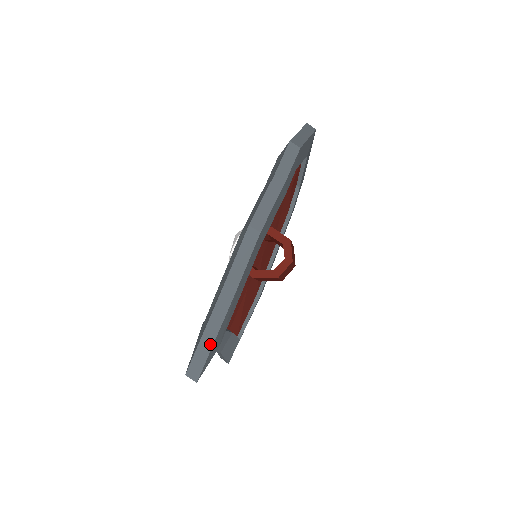
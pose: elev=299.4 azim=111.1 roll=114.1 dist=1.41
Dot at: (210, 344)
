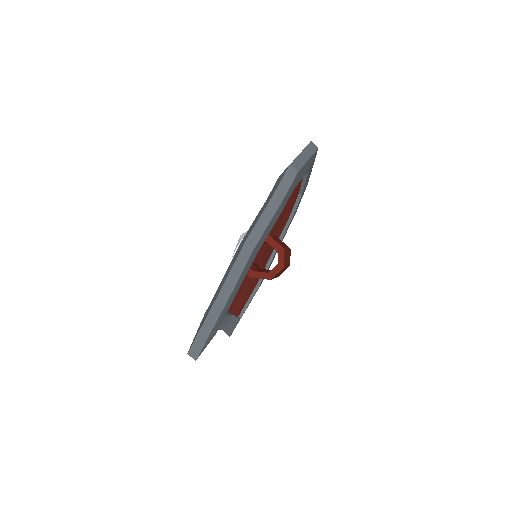
Dot at: (208, 333)
